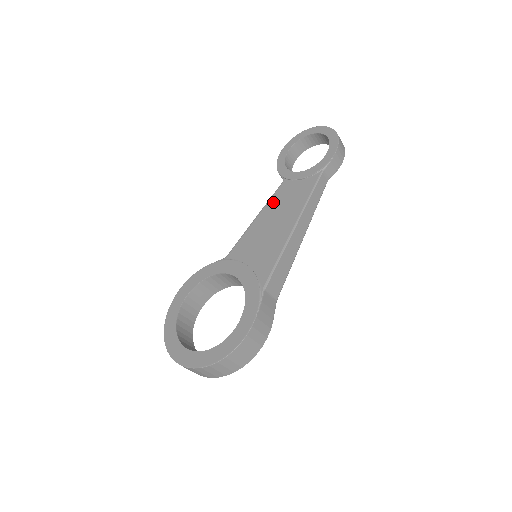
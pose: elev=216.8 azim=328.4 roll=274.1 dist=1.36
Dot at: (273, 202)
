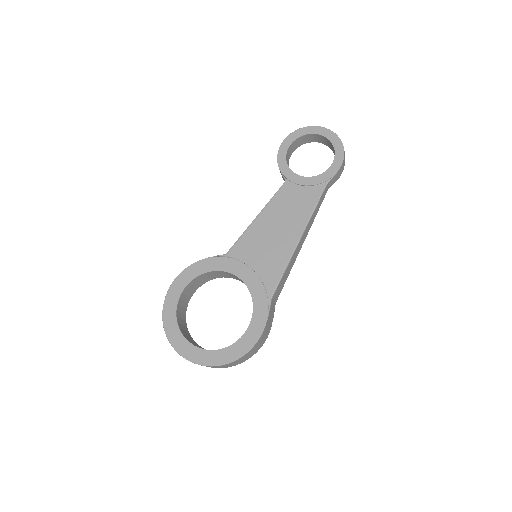
Dot at: (276, 204)
